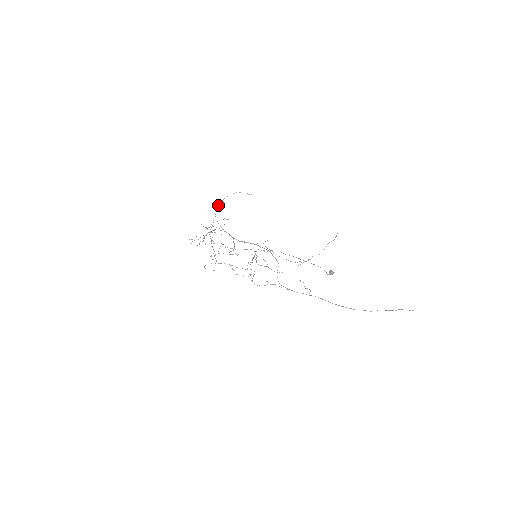
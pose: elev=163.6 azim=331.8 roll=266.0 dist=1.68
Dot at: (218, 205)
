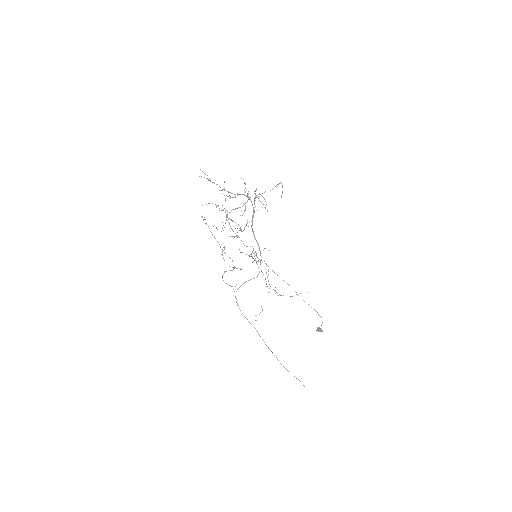
Dot at: (278, 184)
